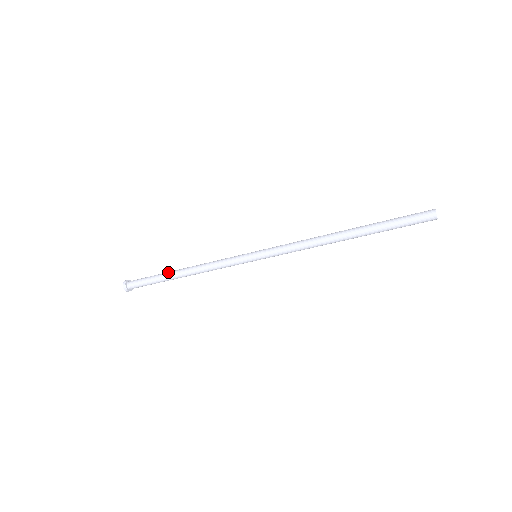
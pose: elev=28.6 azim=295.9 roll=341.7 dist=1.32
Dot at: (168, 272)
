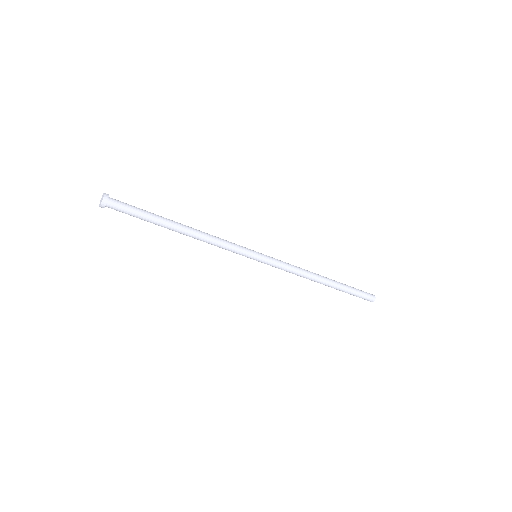
Dot at: (167, 220)
